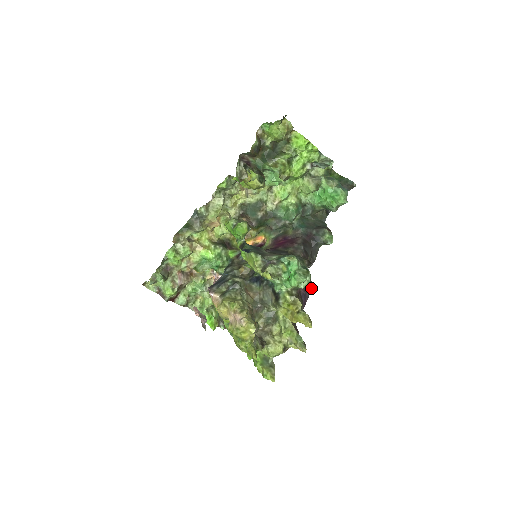
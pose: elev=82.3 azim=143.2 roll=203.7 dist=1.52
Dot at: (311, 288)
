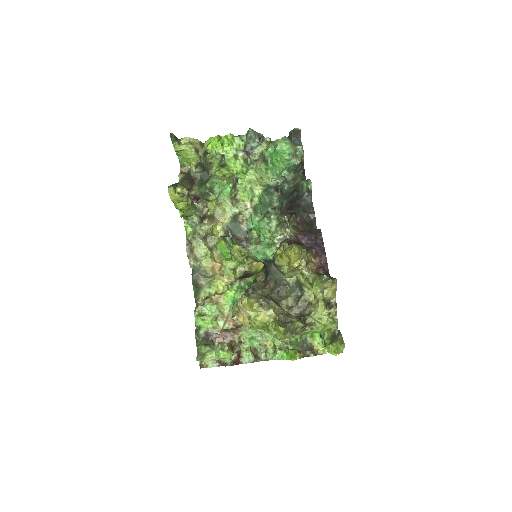
Dot at: (320, 234)
